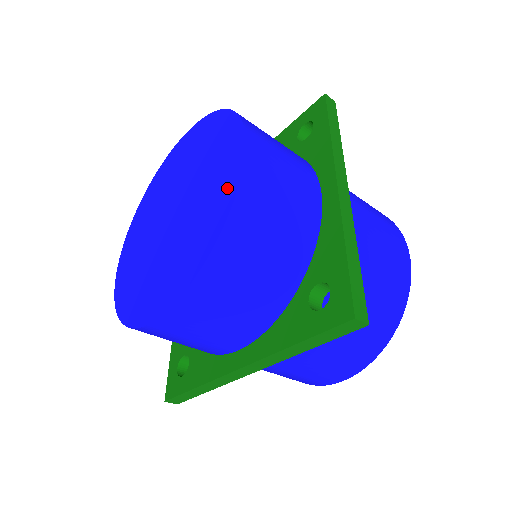
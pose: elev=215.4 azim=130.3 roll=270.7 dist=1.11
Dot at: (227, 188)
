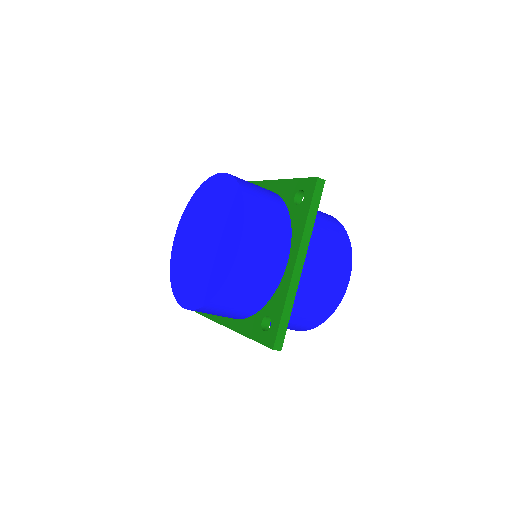
Dot at: (226, 266)
